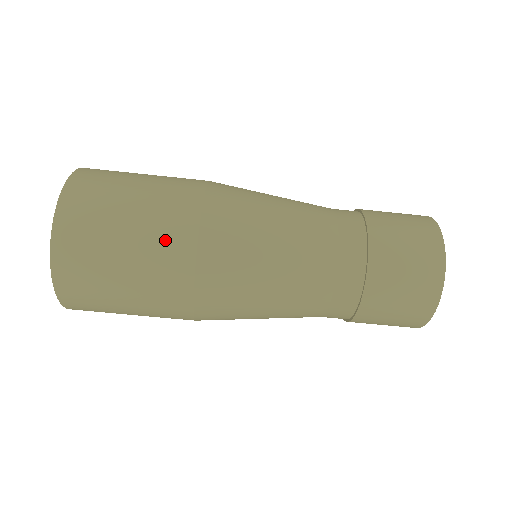
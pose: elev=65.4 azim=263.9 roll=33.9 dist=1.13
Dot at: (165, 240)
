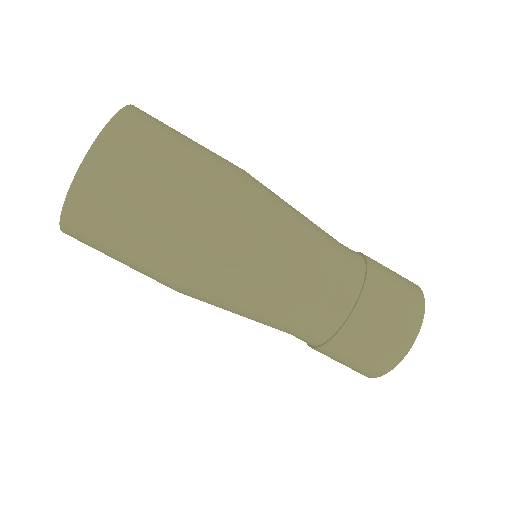
Dot at: (203, 186)
